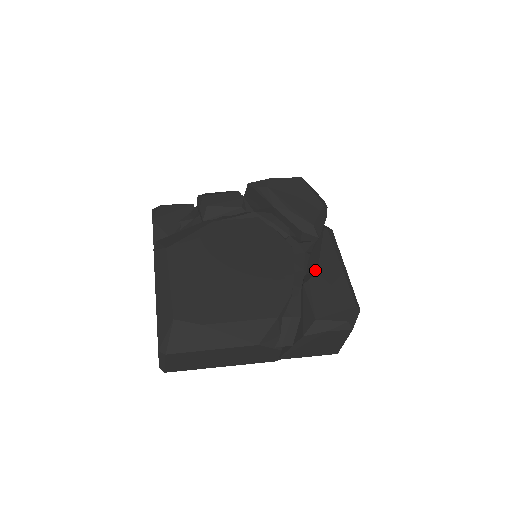
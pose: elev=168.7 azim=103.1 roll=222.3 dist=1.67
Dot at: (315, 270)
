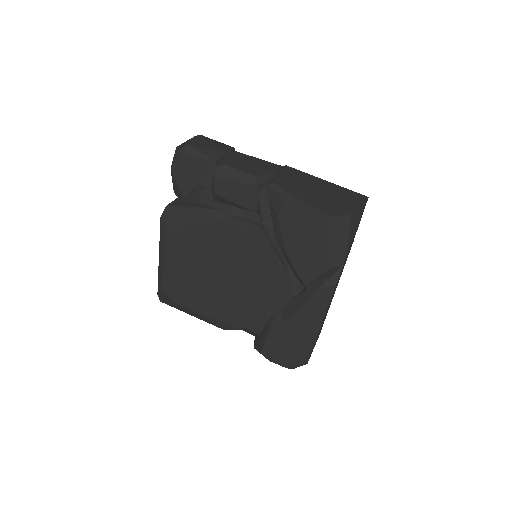
Dot at: (285, 318)
